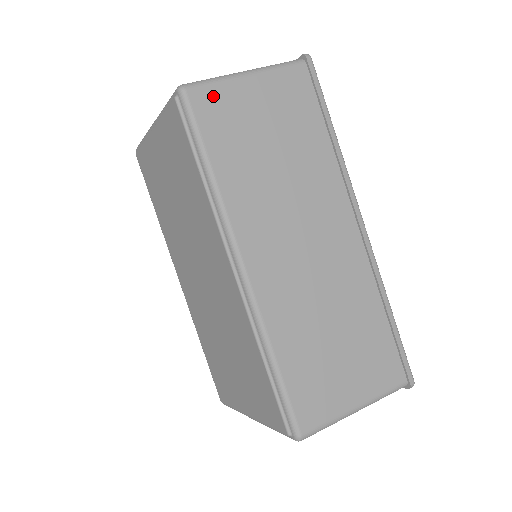
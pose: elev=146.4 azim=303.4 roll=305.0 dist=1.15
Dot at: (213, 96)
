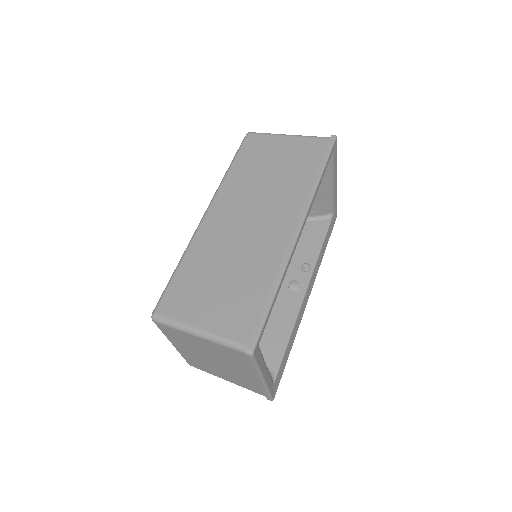
Dot at: (260, 139)
